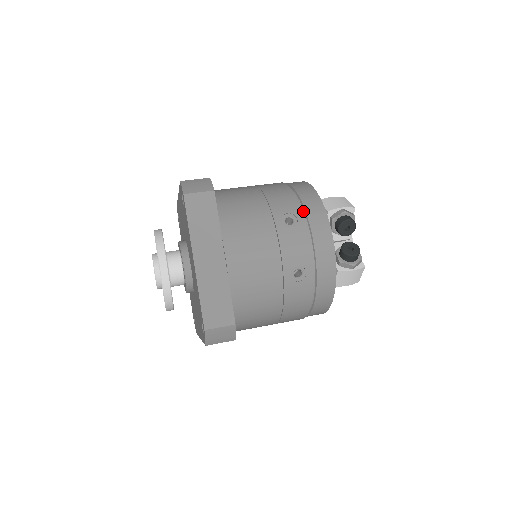
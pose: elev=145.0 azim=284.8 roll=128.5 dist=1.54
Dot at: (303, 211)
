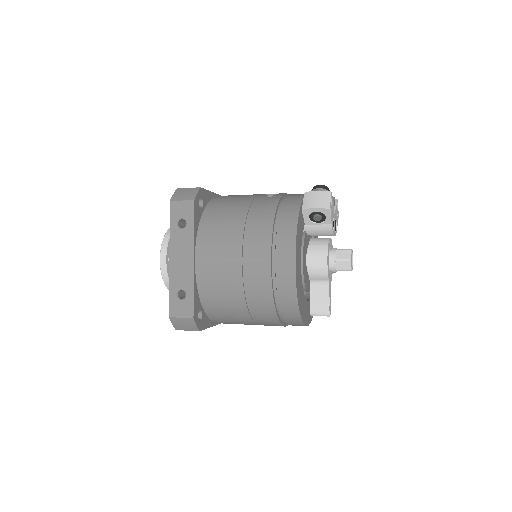
Dot at: occluded
